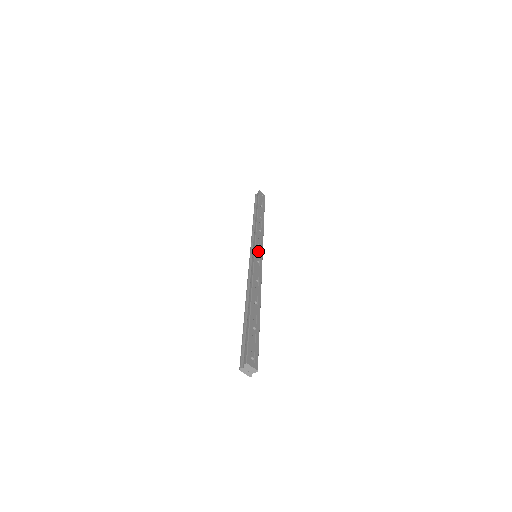
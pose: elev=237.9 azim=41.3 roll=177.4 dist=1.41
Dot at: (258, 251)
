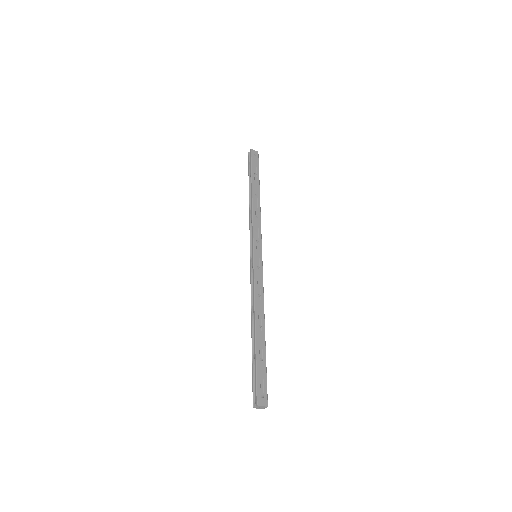
Dot at: (257, 251)
